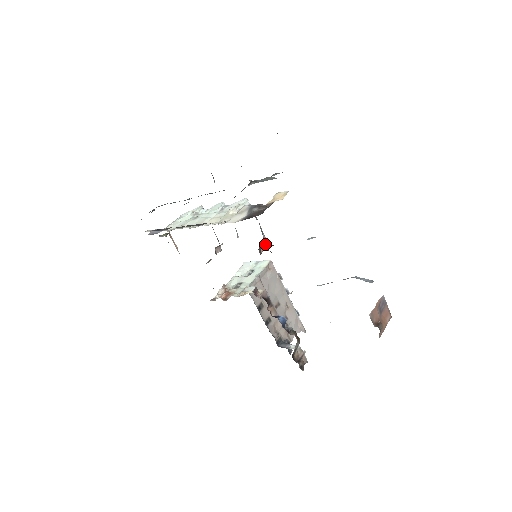
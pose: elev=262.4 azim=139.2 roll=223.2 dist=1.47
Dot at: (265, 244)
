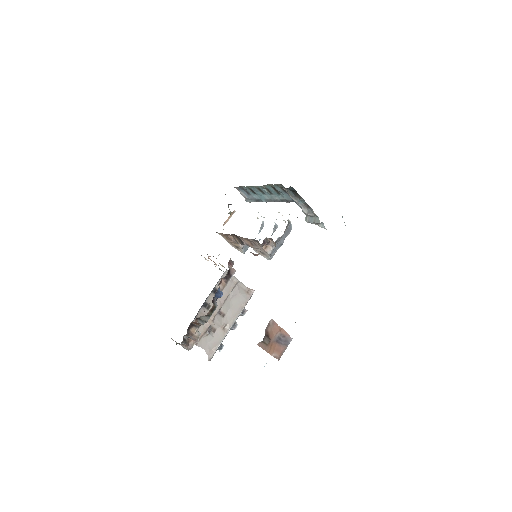
Dot at: (270, 249)
